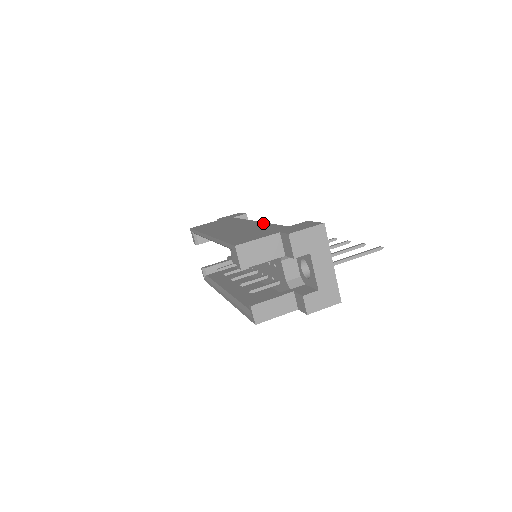
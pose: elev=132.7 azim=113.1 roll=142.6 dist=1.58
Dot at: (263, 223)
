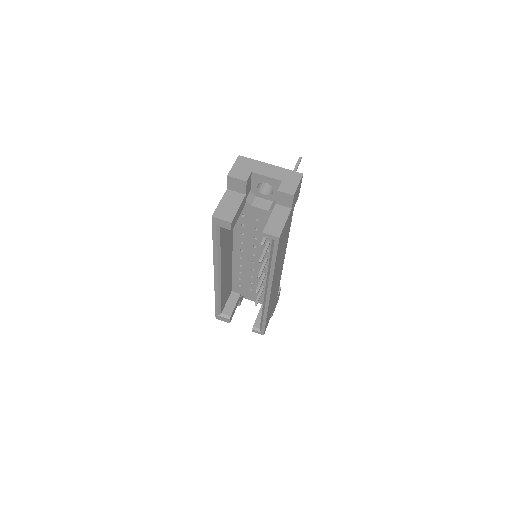
Dot at: occluded
